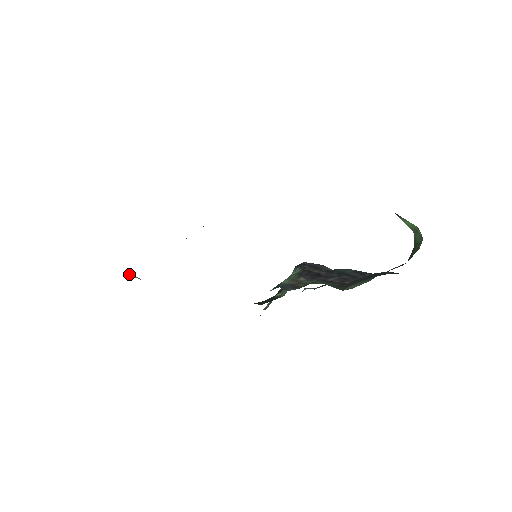
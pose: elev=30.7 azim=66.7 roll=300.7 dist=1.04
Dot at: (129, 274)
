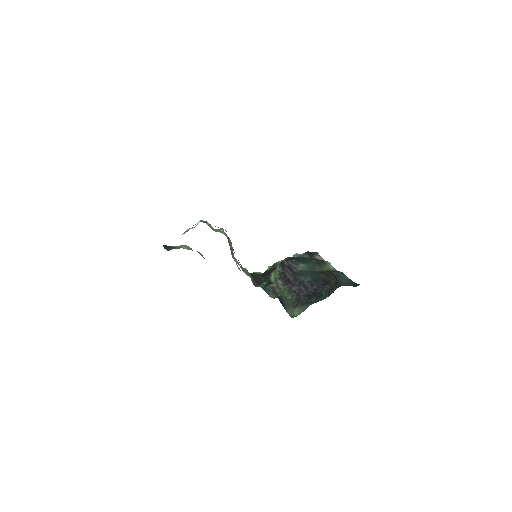
Dot at: (182, 246)
